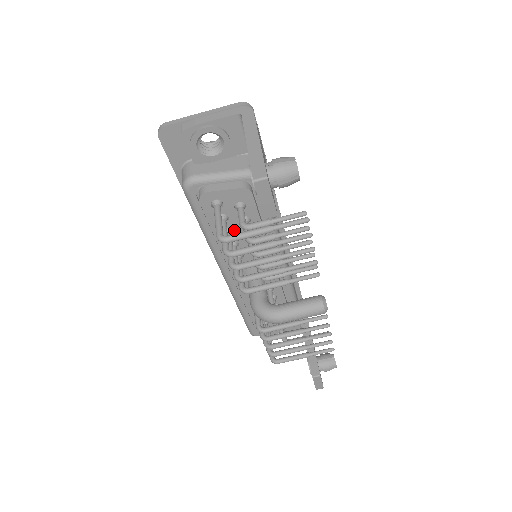
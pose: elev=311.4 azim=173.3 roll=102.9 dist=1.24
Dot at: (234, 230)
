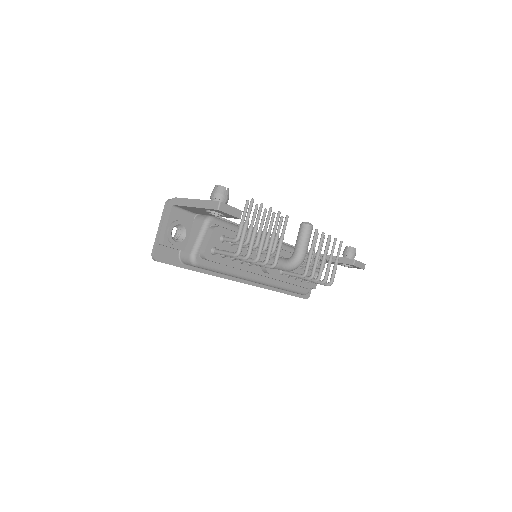
Dot at: occluded
